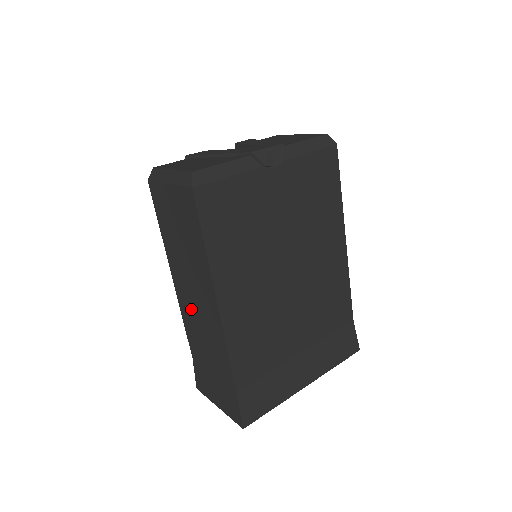
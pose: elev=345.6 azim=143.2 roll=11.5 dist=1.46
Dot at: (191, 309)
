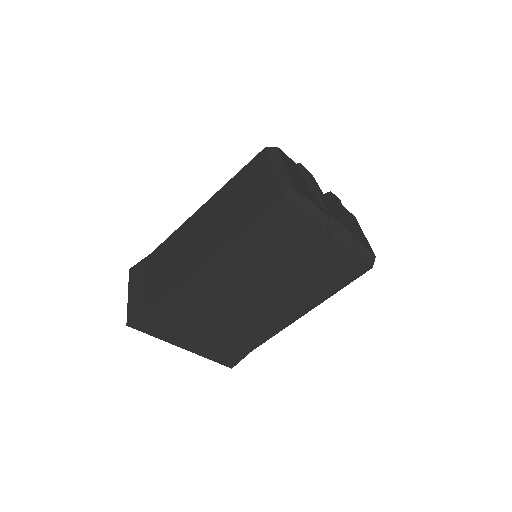
Dot at: (189, 234)
